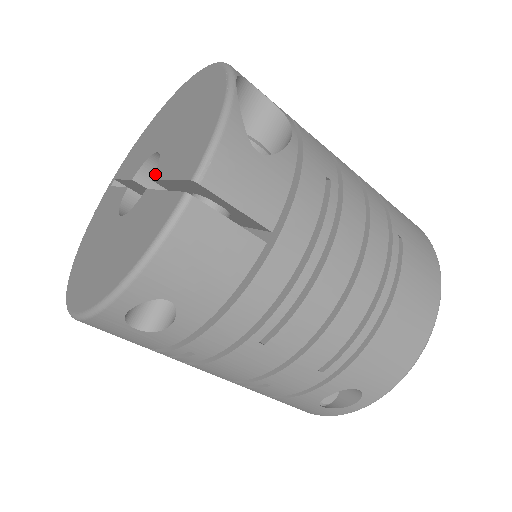
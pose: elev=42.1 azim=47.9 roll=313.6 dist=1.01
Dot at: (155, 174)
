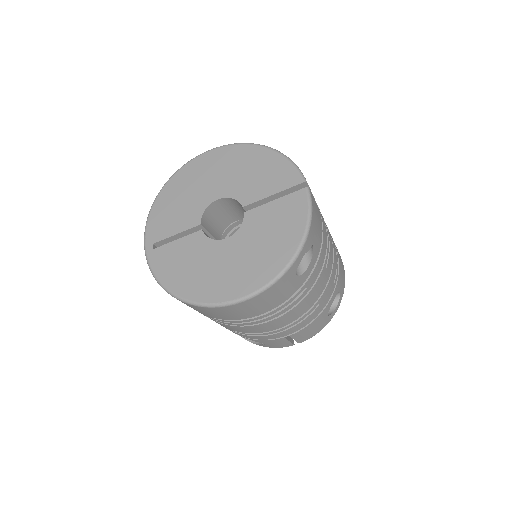
Dot at: (243, 203)
